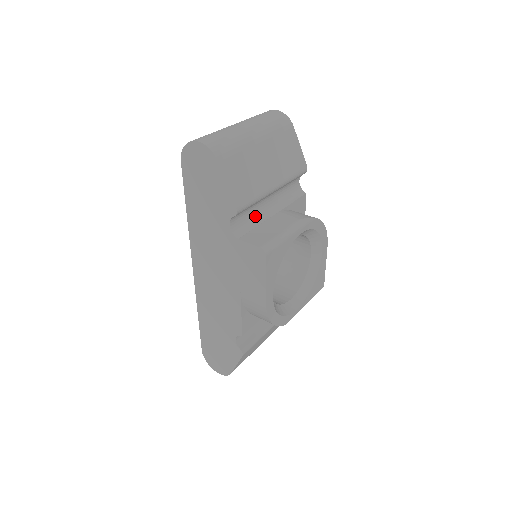
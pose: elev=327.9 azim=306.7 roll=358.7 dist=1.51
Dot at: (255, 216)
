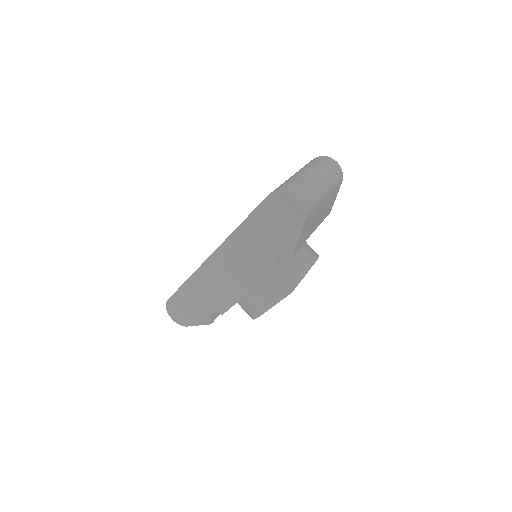
Dot at: occluded
